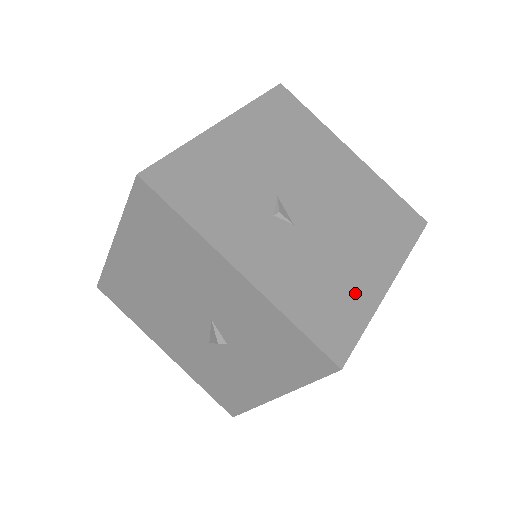
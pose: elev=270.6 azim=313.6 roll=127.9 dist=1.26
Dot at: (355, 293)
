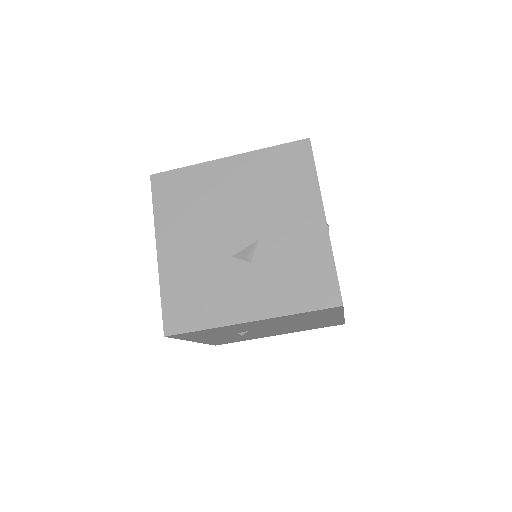
Dot at: occluded
